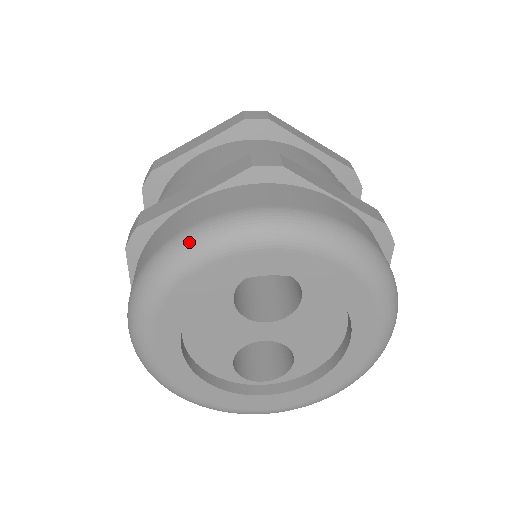
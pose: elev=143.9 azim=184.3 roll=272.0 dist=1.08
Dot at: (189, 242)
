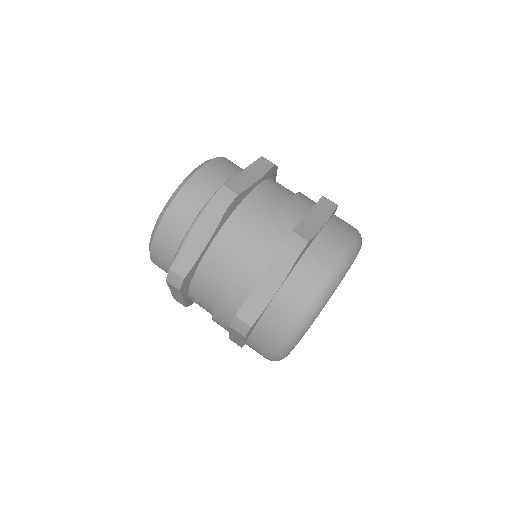
Dot at: (307, 318)
